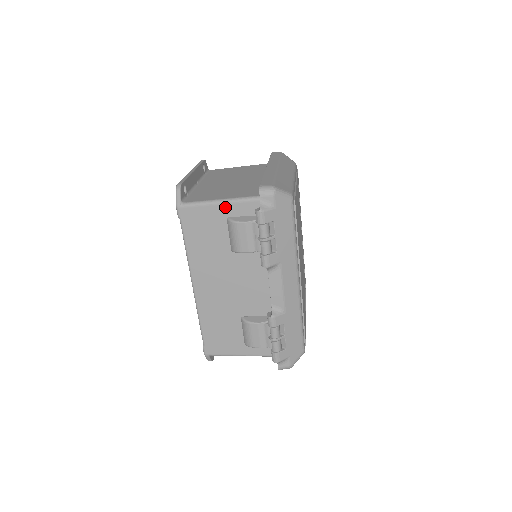
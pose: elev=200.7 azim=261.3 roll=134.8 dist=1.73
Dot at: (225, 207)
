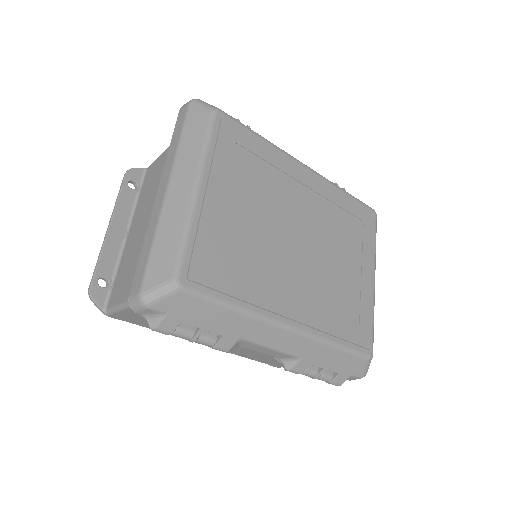
Dot at: occluded
